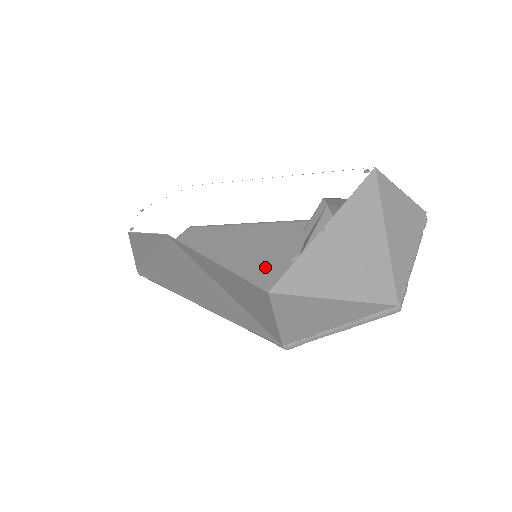
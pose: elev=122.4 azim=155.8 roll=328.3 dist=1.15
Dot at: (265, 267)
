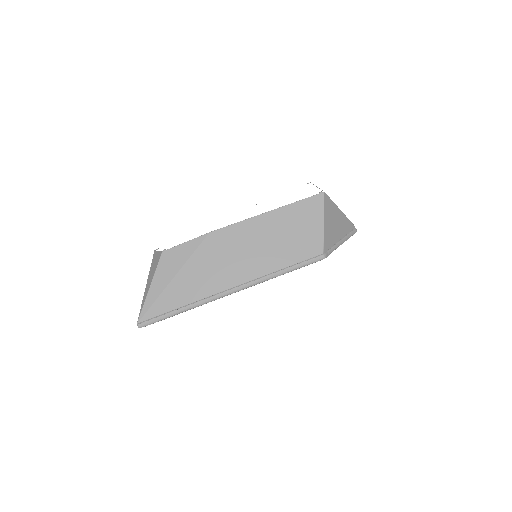
Dot at: occluded
